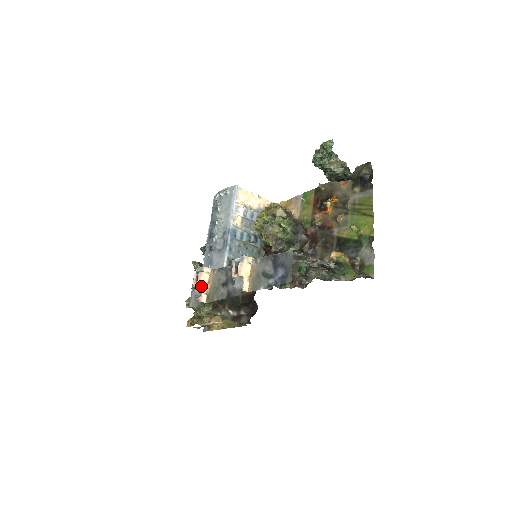
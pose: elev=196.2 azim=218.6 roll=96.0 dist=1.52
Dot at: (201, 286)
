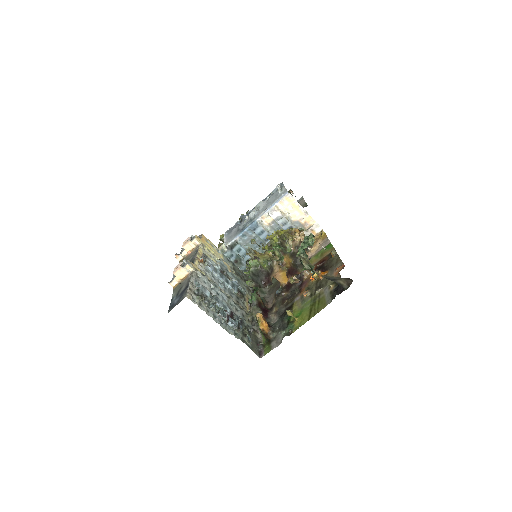
Dot at: (184, 249)
